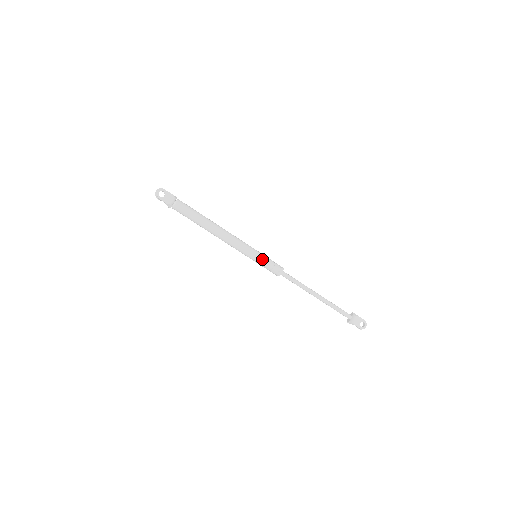
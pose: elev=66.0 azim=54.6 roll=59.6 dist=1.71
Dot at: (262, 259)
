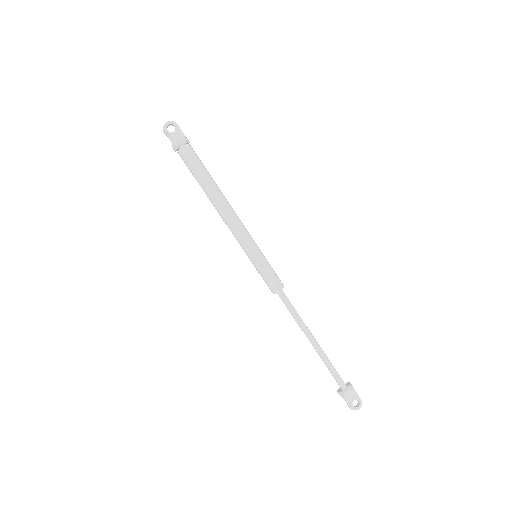
Dot at: (261, 263)
